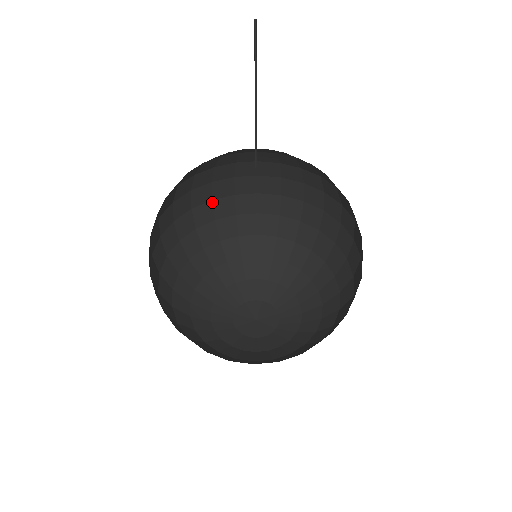
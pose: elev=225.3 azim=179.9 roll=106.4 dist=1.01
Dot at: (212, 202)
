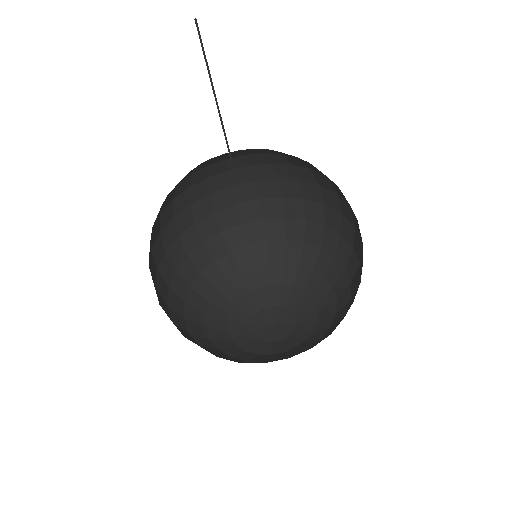
Dot at: (237, 206)
